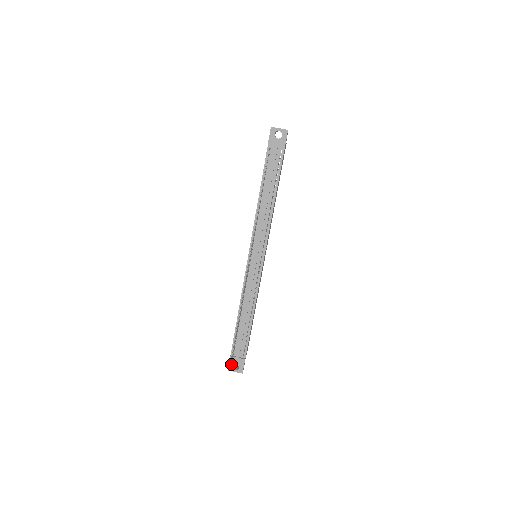
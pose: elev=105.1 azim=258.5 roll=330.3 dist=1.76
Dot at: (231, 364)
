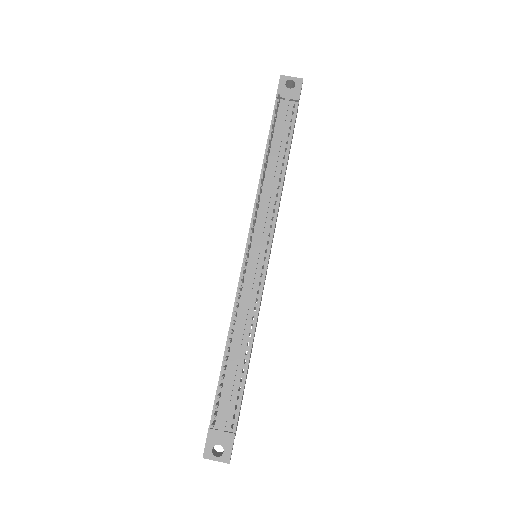
Dot at: (209, 444)
